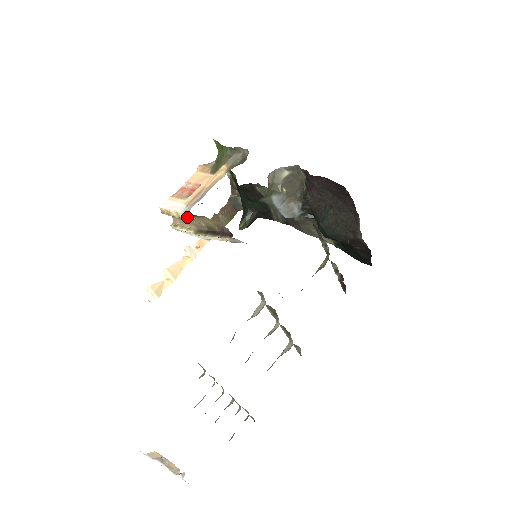
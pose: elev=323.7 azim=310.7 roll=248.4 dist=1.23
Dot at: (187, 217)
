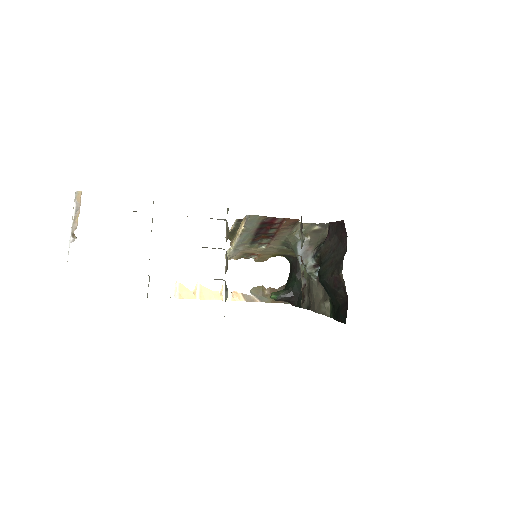
Dot at: (235, 224)
